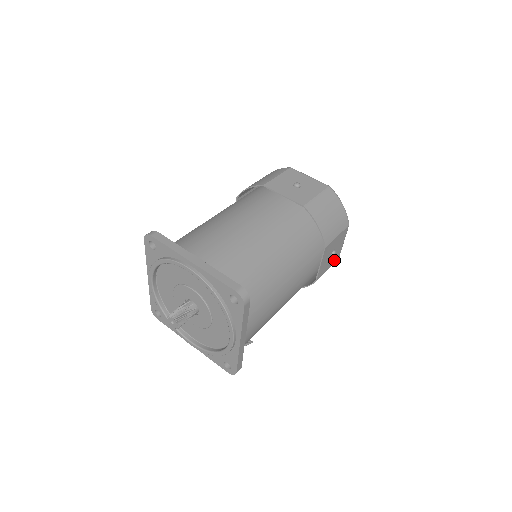
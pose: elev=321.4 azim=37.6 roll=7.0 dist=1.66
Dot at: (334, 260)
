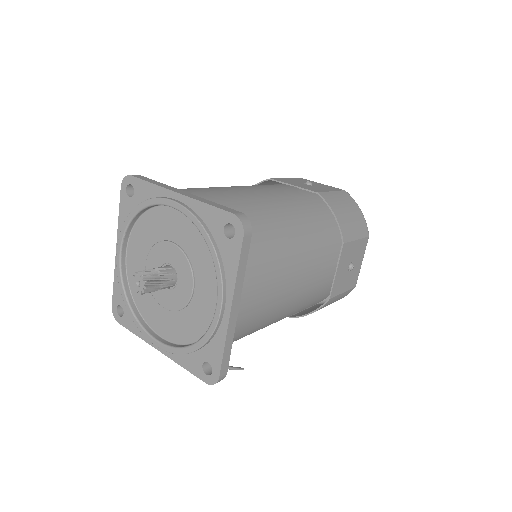
Dot at: (351, 283)
